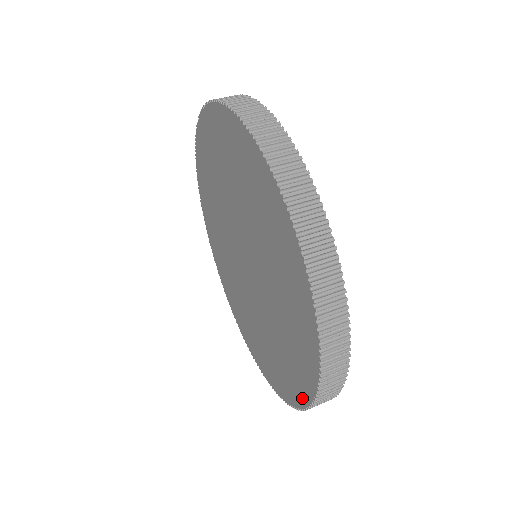
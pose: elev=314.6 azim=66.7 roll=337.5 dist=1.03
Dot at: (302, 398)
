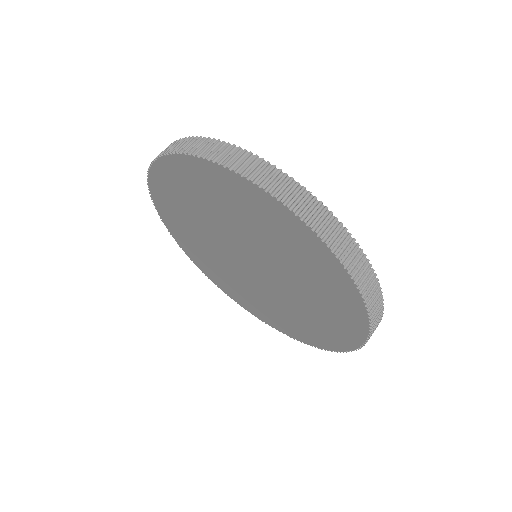
Dot at: (342, 346)
